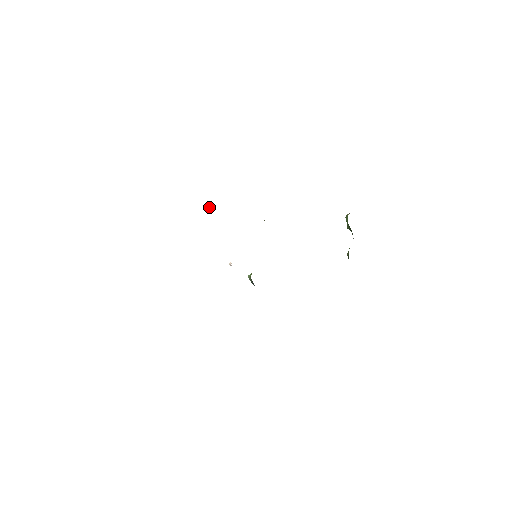
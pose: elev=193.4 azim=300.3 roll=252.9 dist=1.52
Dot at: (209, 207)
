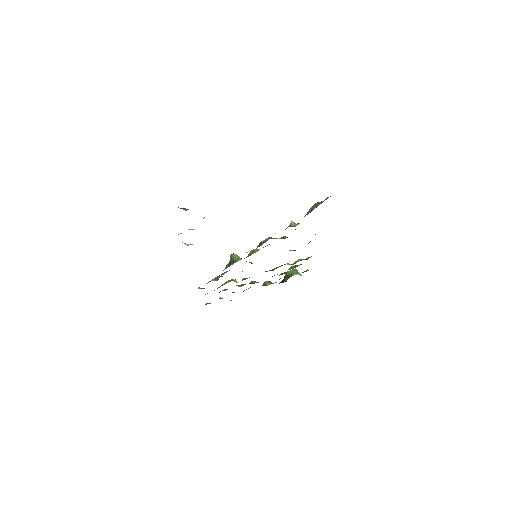
Dot at: occluded
